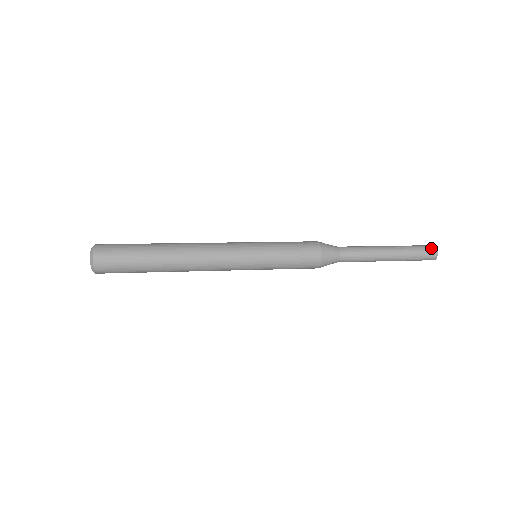
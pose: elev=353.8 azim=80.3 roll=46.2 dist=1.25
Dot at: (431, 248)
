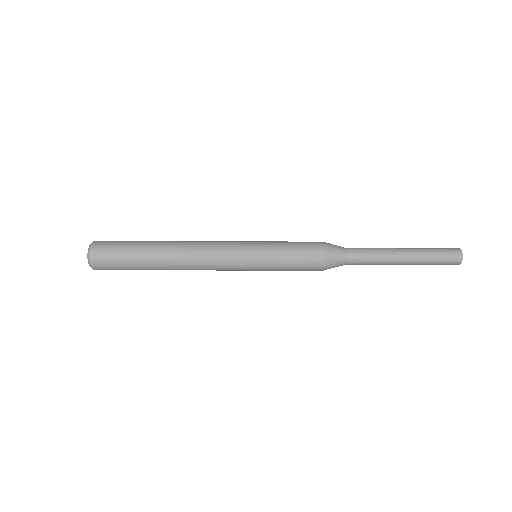
Dot at: (451, 248)
